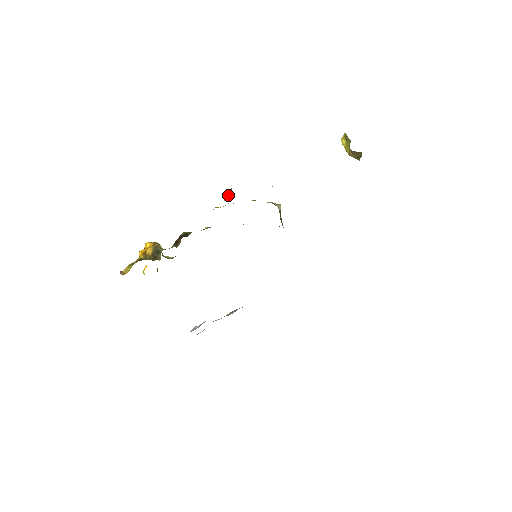
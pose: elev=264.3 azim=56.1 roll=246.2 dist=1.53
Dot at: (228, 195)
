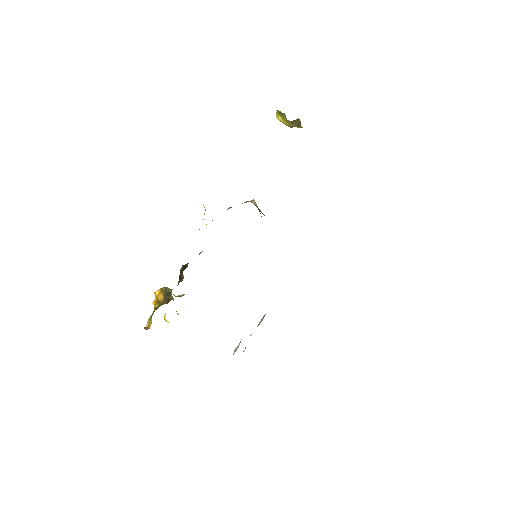
Dot at: (204, 214)
